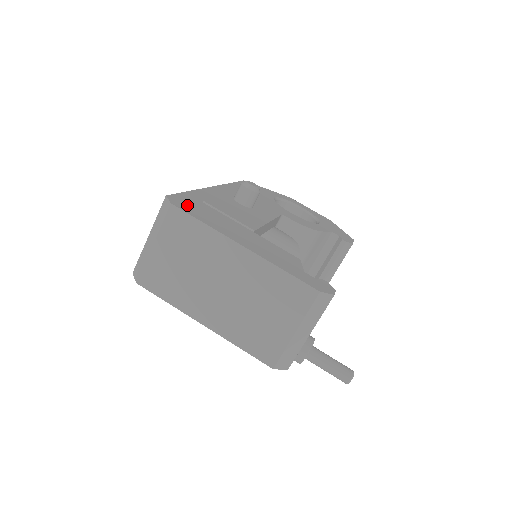
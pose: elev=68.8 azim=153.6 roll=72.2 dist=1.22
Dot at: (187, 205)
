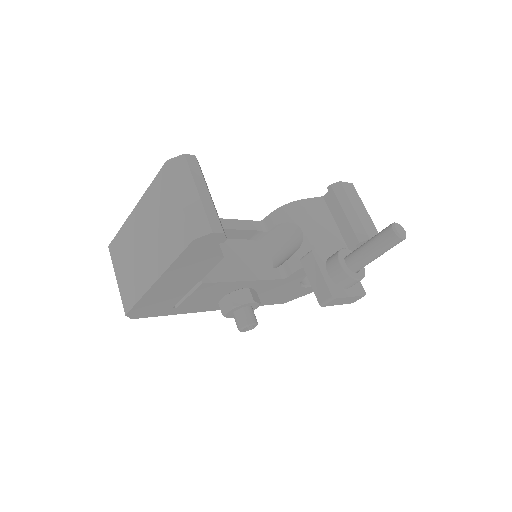
Dot at: occluded
